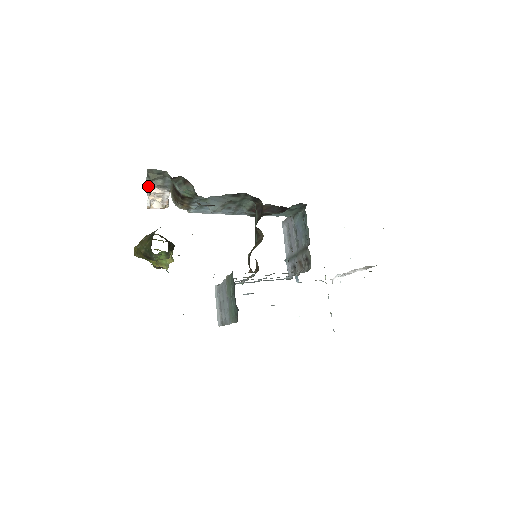
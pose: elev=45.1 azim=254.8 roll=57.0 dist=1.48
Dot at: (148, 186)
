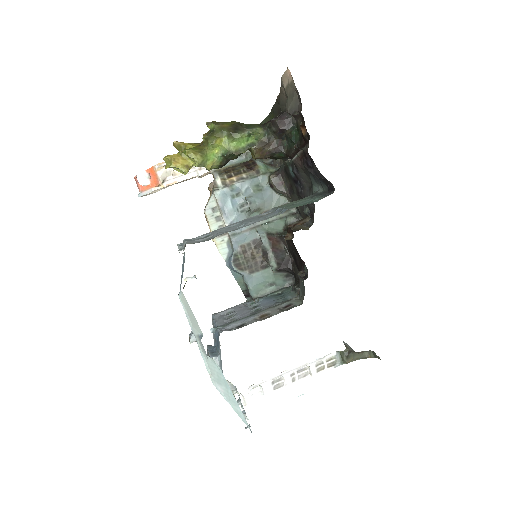
Dot at: occluded
